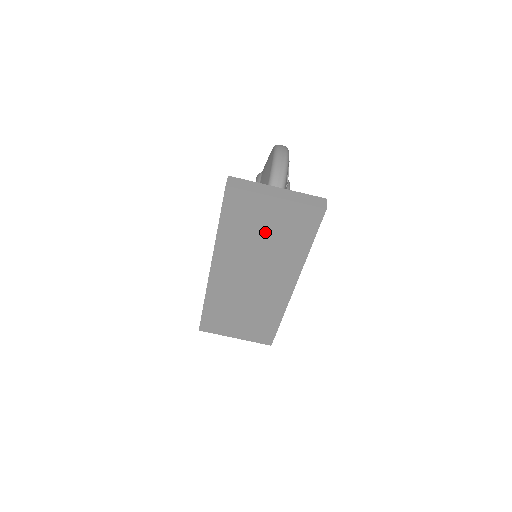
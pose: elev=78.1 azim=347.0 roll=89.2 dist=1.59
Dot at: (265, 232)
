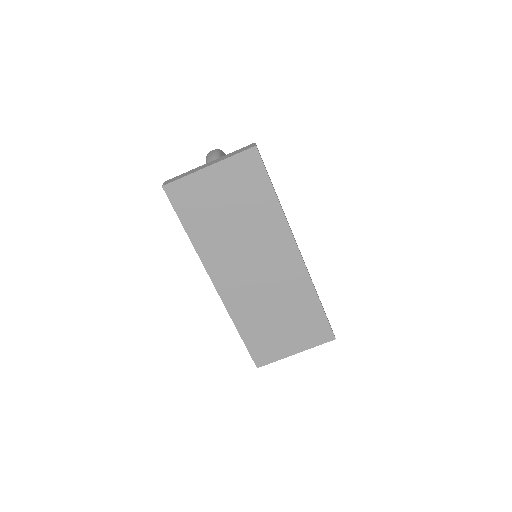
Dot at: (227, 209)
